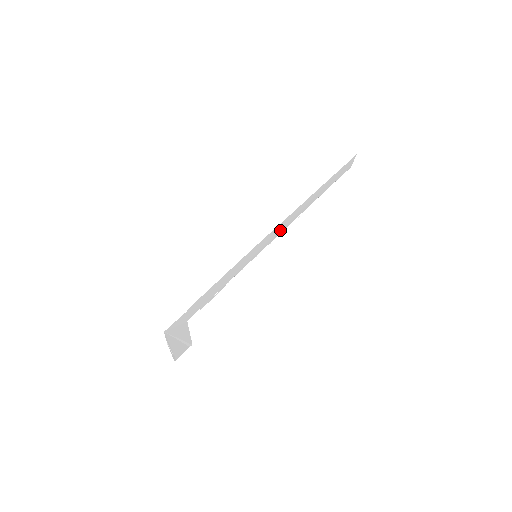
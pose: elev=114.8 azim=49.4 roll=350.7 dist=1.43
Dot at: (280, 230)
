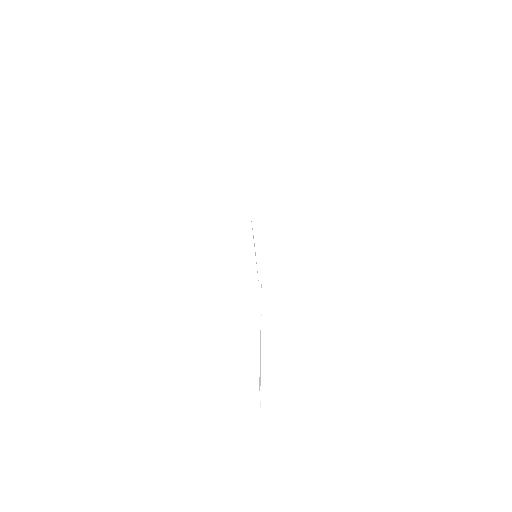
Dot at: occluded
